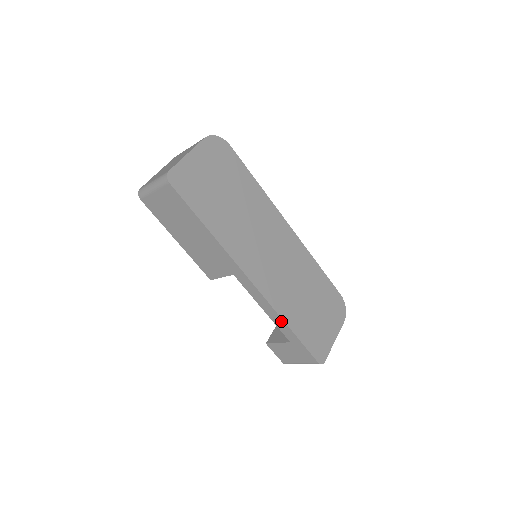
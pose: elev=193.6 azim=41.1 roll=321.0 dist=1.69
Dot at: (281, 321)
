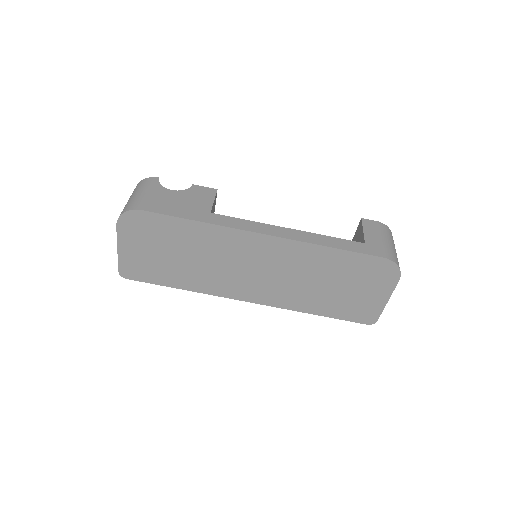
Dot at: (303, 310)
